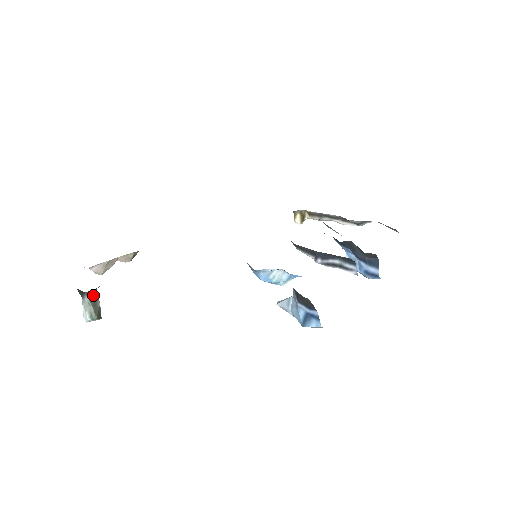
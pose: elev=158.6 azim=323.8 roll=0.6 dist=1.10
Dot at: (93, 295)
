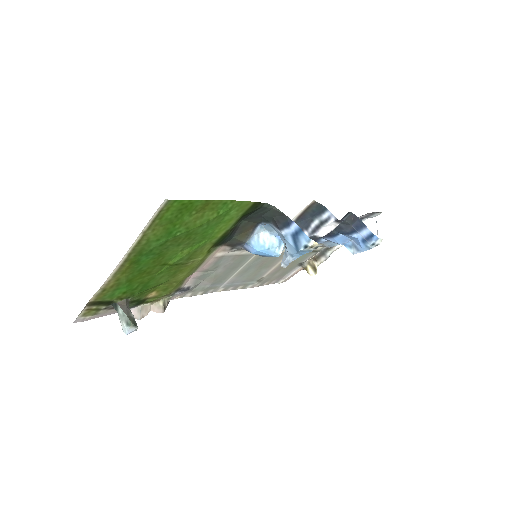
Dot at: (125, 307)
